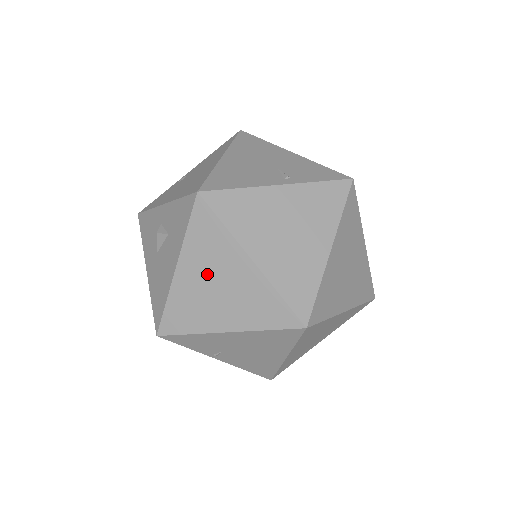
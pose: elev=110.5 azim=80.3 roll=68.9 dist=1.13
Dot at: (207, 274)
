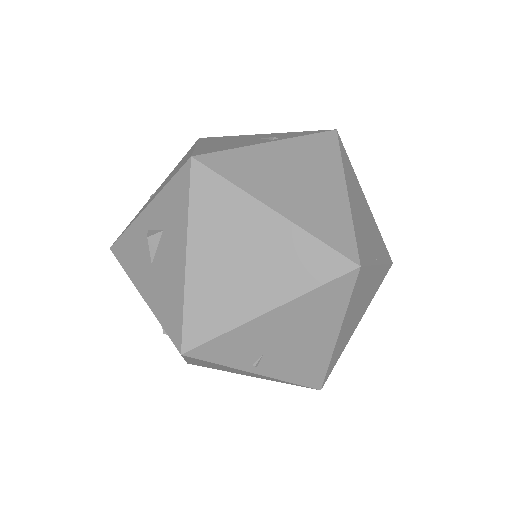
Dot at: (226, 248)
